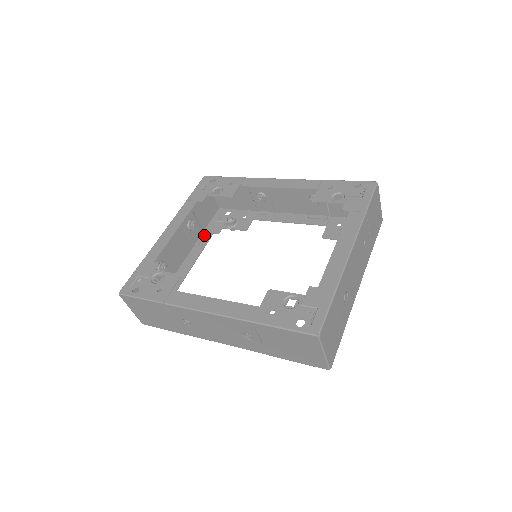
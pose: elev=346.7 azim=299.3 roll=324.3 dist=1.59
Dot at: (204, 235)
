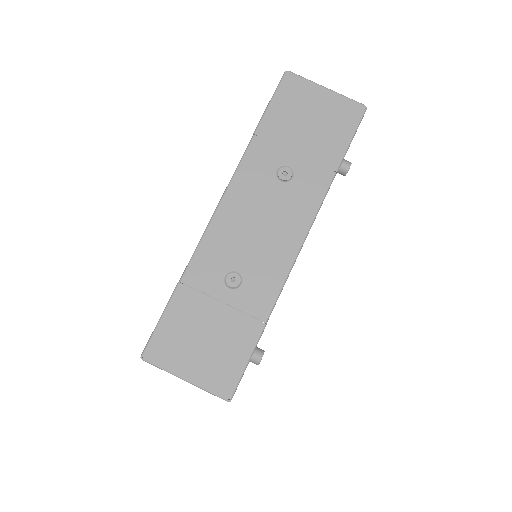
Dot at: occluded
